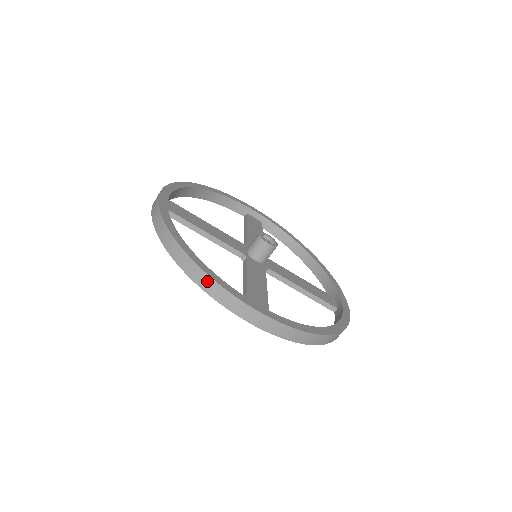
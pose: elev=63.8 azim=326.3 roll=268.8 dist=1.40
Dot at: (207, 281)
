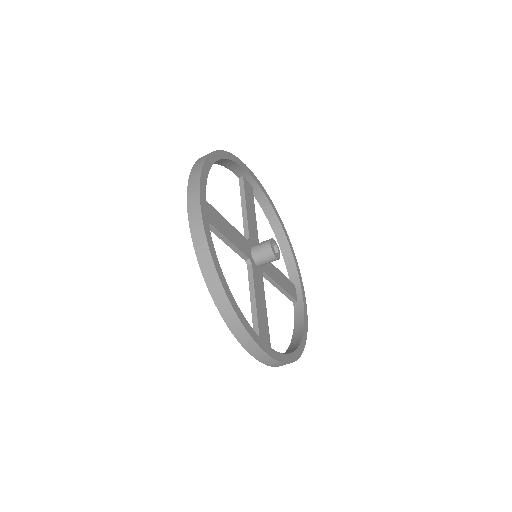
Dot at: (242, 332)
